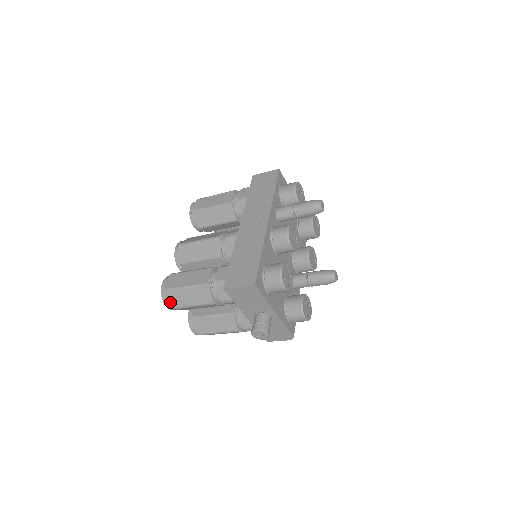
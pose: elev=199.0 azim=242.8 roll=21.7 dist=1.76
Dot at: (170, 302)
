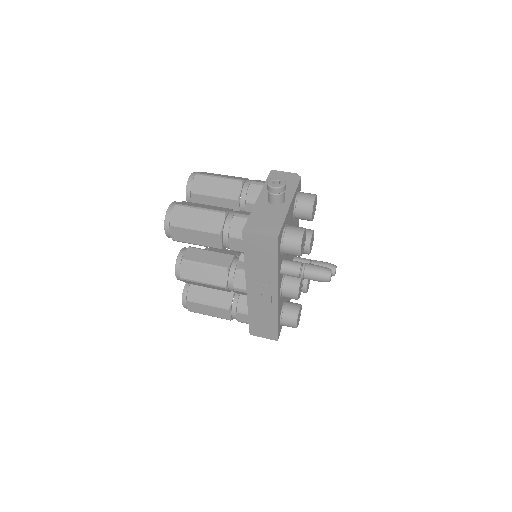
Dot at: occluded
